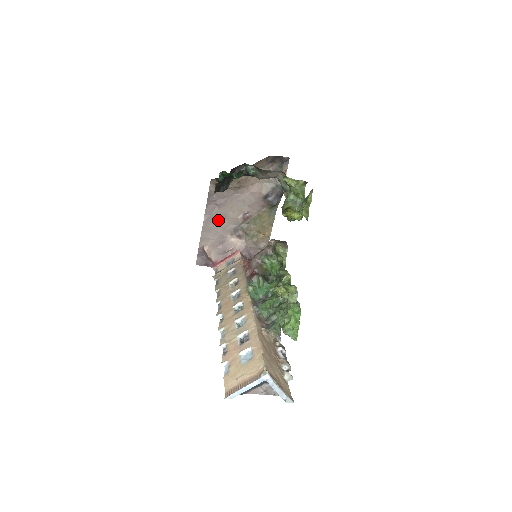
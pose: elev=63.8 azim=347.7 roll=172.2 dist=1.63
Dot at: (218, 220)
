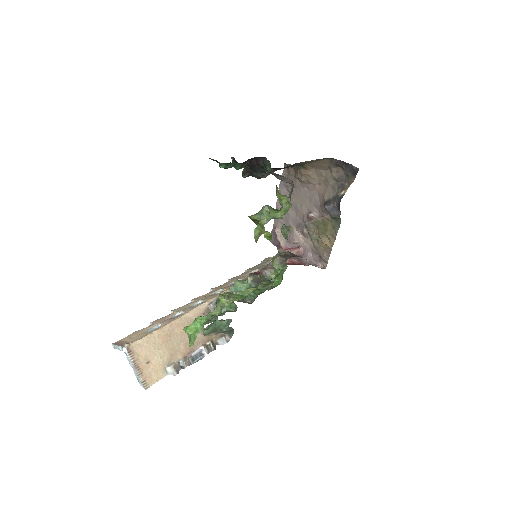
Dot at: occluded
